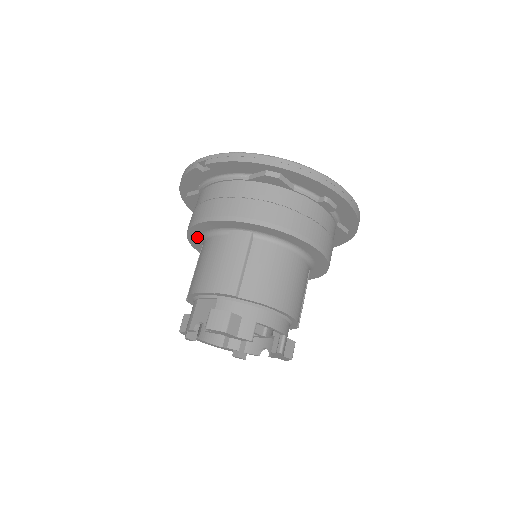
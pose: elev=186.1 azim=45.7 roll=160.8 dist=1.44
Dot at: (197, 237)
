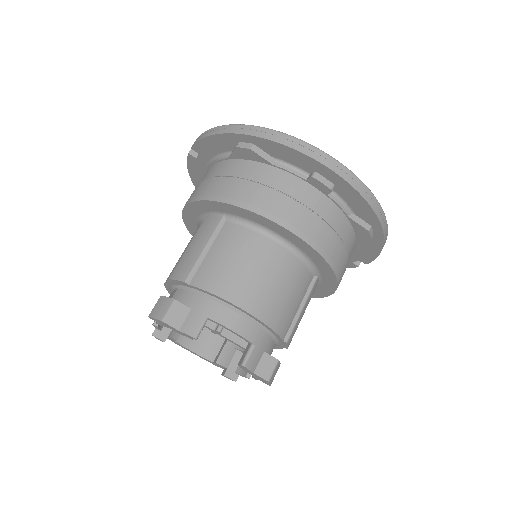
Dot at: occluded
